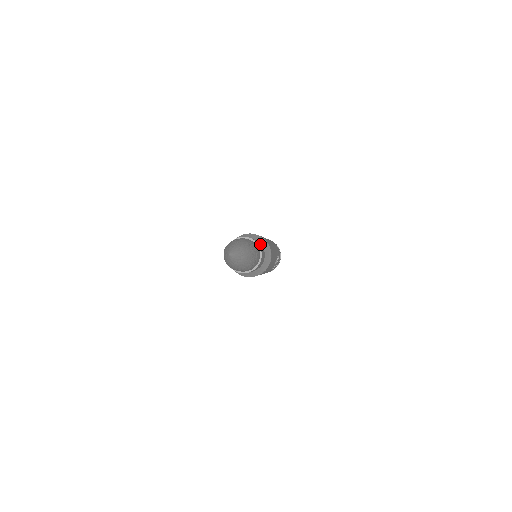
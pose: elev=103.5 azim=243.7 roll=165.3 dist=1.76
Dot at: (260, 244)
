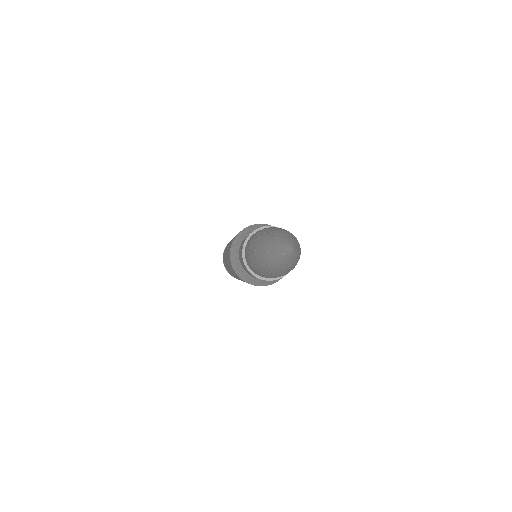
Dot at: occluded
